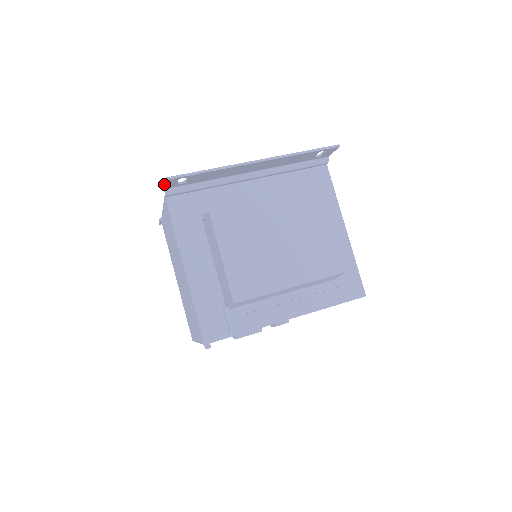
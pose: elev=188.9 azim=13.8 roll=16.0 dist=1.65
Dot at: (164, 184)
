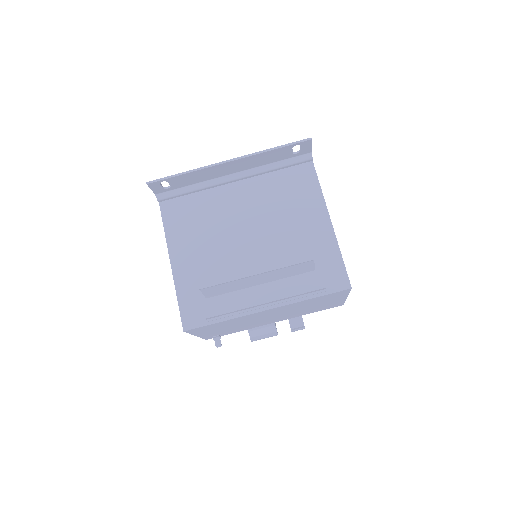
Dot at: (151, 189)
